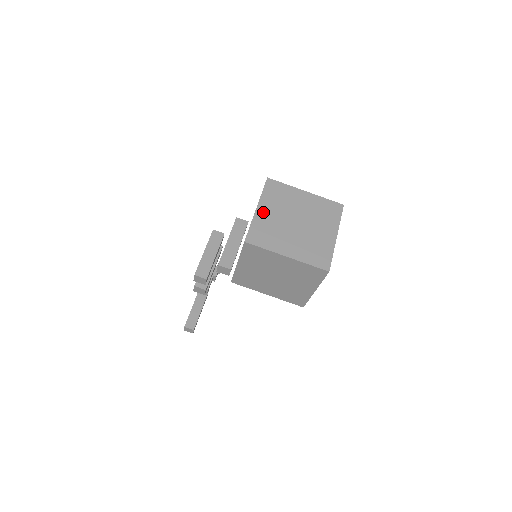
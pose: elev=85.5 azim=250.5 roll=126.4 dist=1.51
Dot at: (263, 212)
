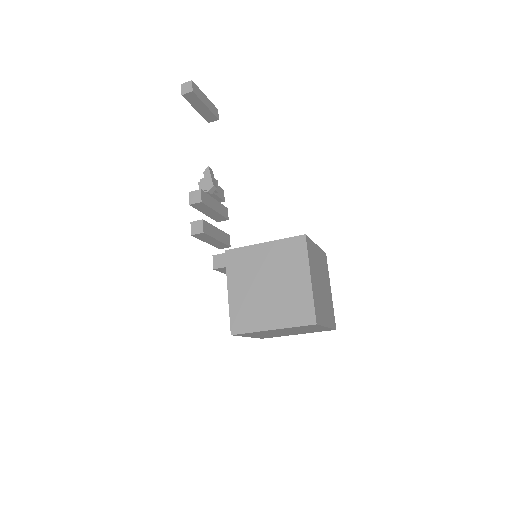
Dot at: occluded
